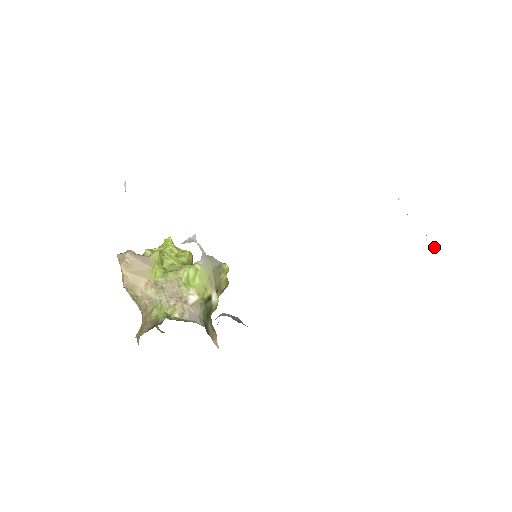
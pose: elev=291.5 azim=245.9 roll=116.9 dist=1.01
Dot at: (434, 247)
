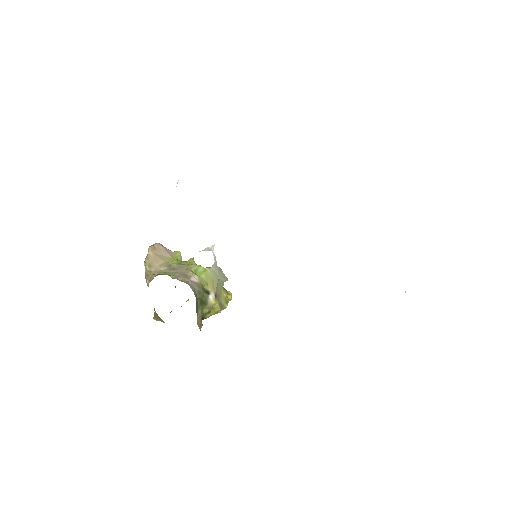
Dot at: occluded
